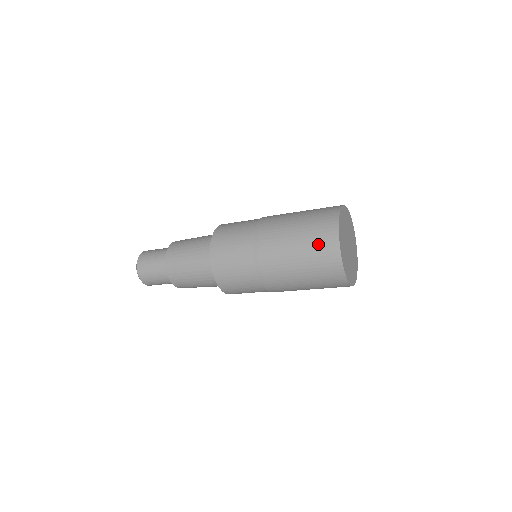
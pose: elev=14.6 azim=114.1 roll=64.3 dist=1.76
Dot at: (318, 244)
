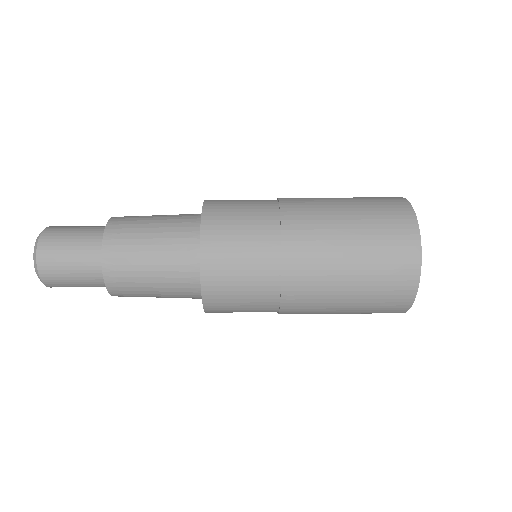
Dot at: (385, 294)
